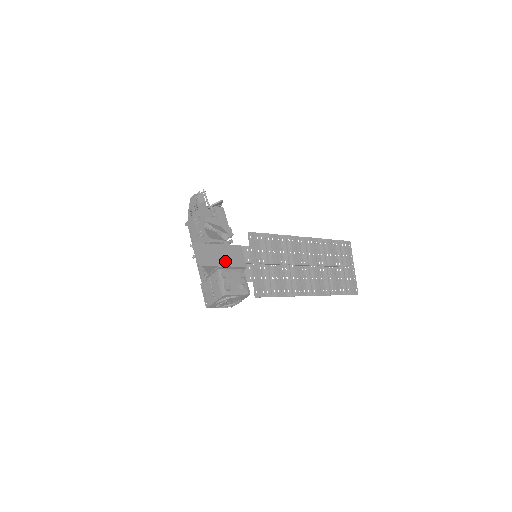
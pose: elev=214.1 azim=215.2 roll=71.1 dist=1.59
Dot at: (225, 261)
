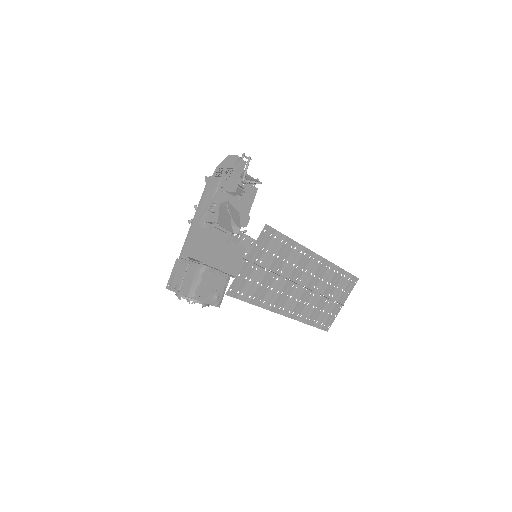
Dot at: (217, 261)
